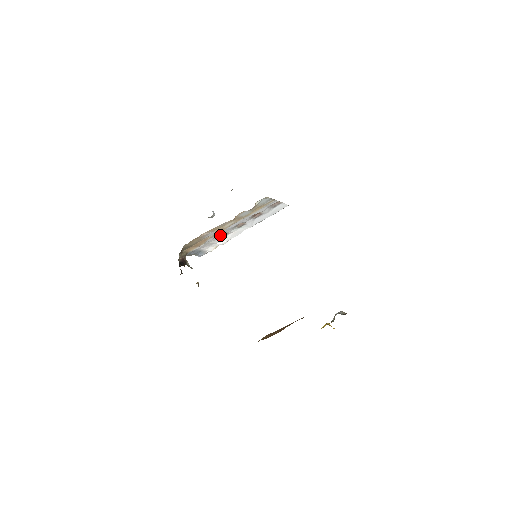
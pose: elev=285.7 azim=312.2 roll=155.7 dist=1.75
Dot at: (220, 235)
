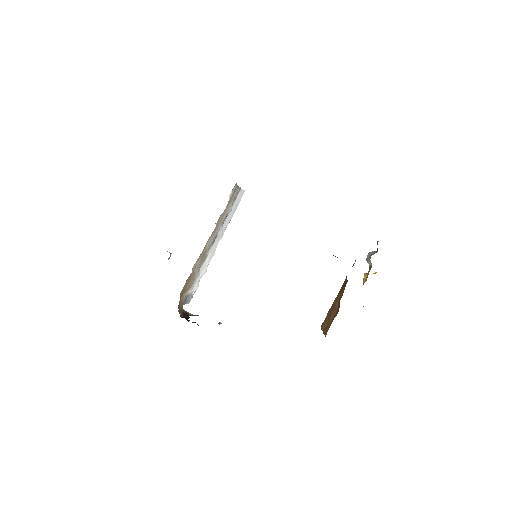
Dot at: occluded
